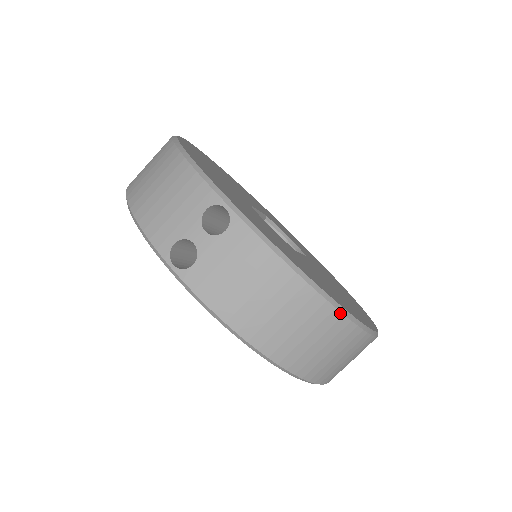
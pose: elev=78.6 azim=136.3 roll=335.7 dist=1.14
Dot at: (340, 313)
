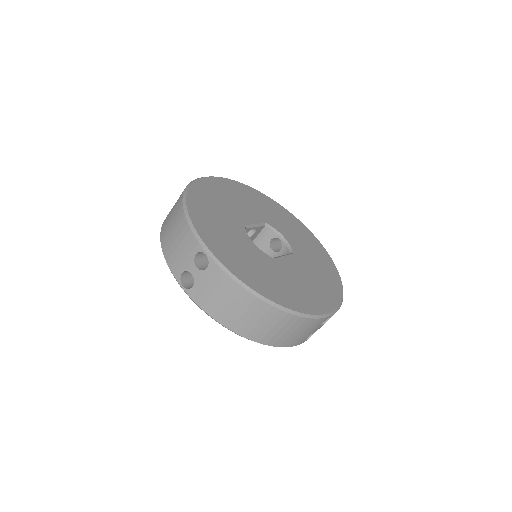
Dot at: (284, 312)
